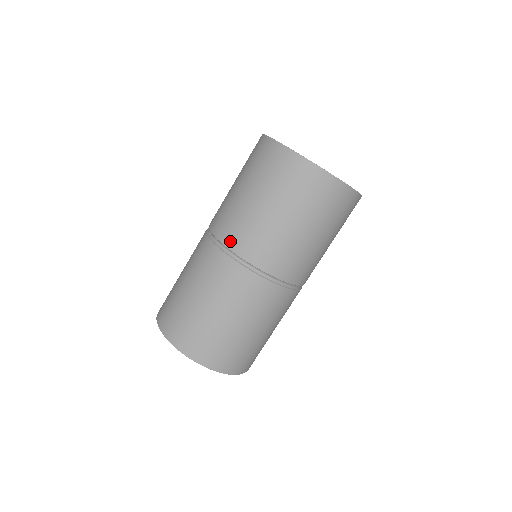
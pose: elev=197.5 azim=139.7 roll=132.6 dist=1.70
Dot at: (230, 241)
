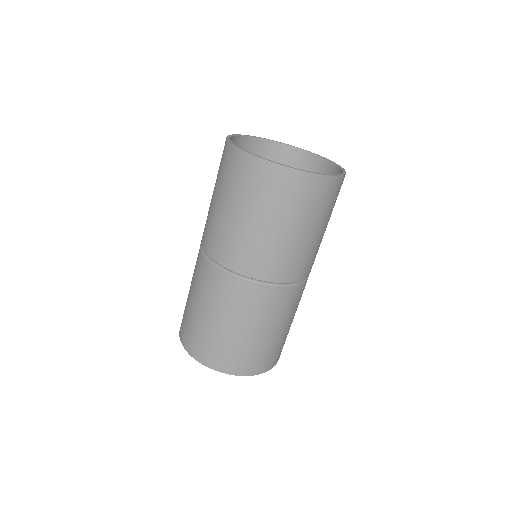
Dot at: (215, 254)
